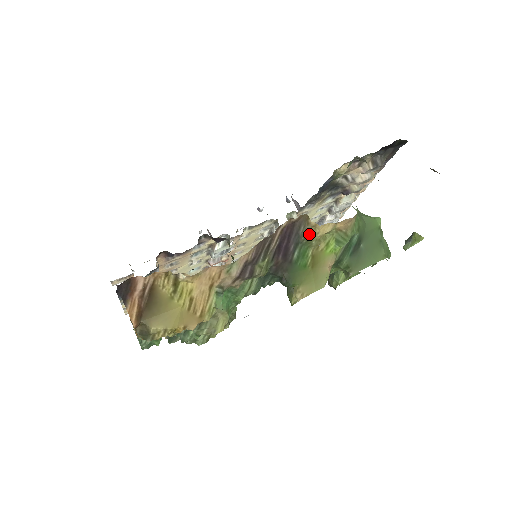
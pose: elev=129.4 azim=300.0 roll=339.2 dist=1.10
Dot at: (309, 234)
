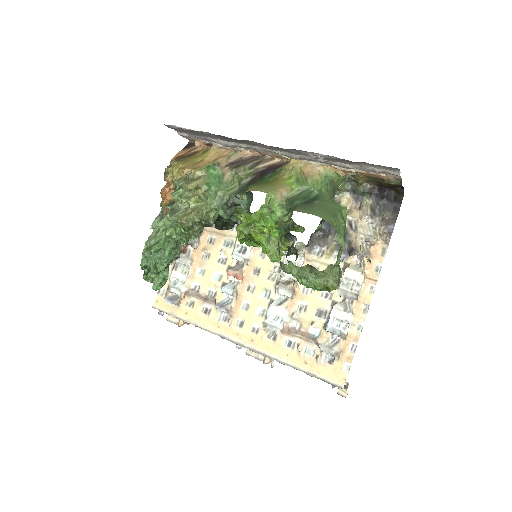
Dot at: (283, 166)
